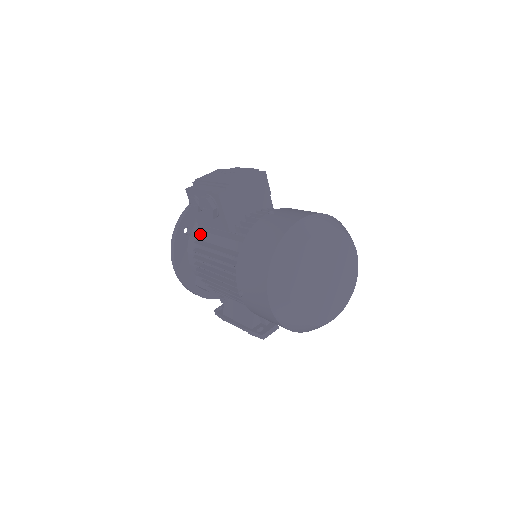
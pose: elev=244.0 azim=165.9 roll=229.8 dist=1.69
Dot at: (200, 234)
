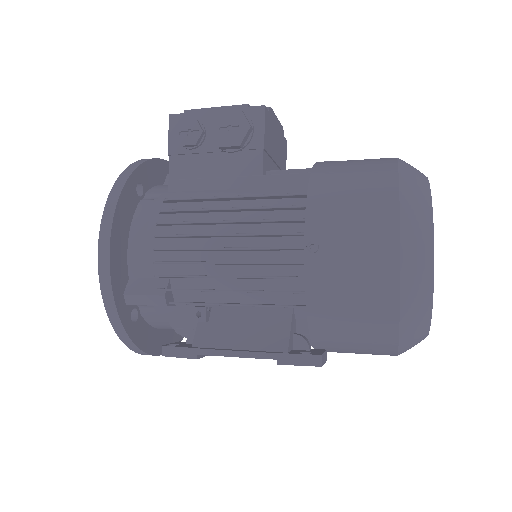
Dot at: (171, 194)
